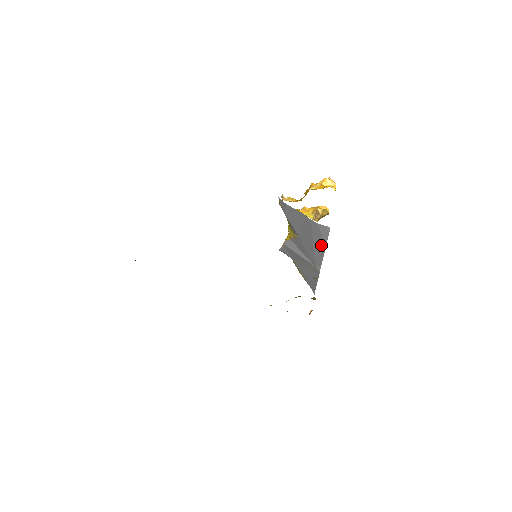
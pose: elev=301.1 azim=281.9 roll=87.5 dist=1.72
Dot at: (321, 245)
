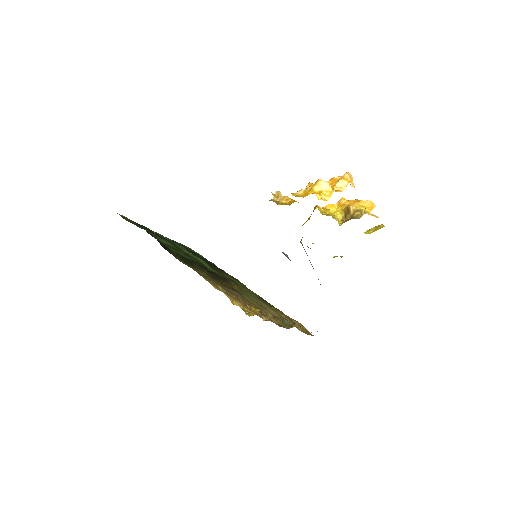
Dot at: occluded
